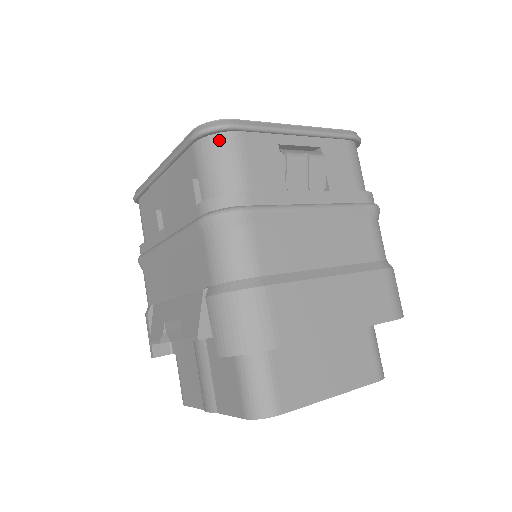
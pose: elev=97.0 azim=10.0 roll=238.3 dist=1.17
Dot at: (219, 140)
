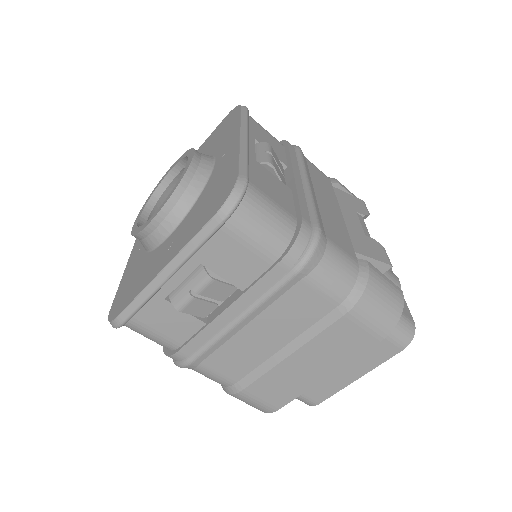
Dot at: occluded
